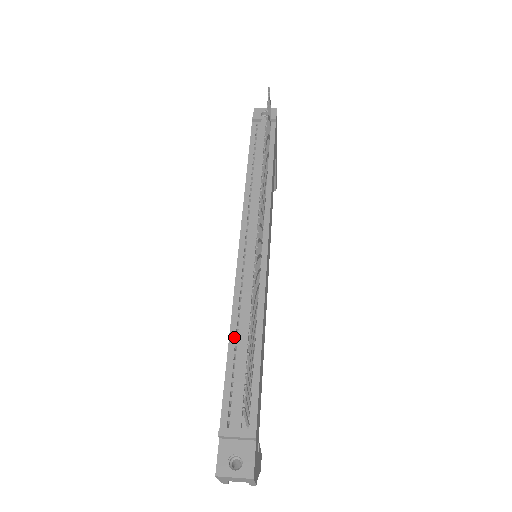
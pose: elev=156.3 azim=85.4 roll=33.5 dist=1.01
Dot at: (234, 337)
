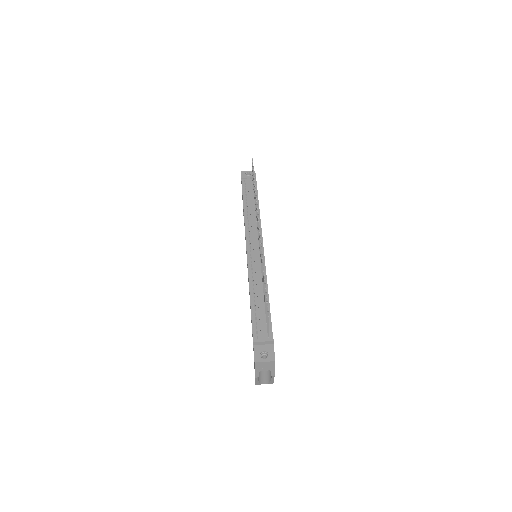
Dot at: (253, 296)
